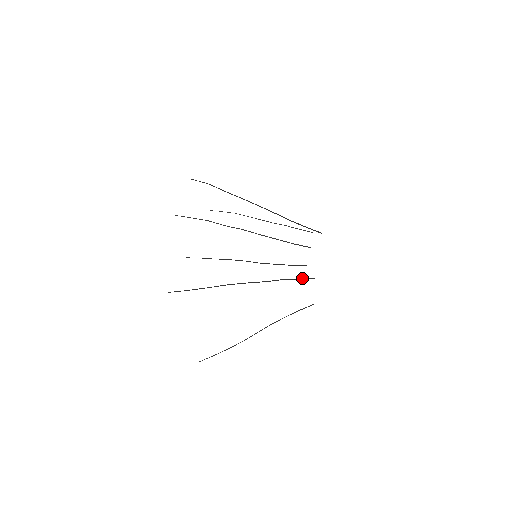
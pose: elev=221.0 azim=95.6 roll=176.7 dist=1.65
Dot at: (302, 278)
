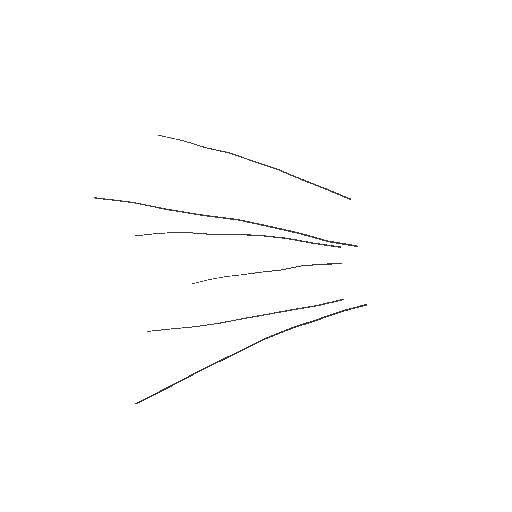
Dot at: (334, 242)
